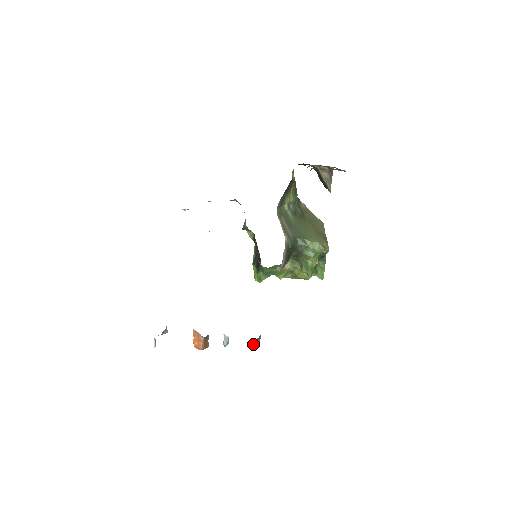
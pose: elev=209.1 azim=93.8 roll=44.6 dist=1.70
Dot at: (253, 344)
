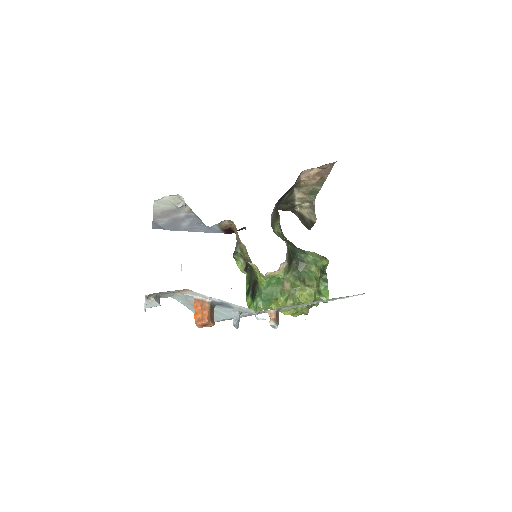
Dot at: (271, 321)
